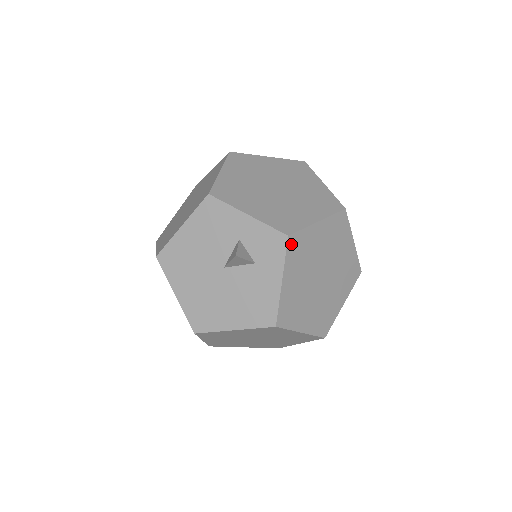
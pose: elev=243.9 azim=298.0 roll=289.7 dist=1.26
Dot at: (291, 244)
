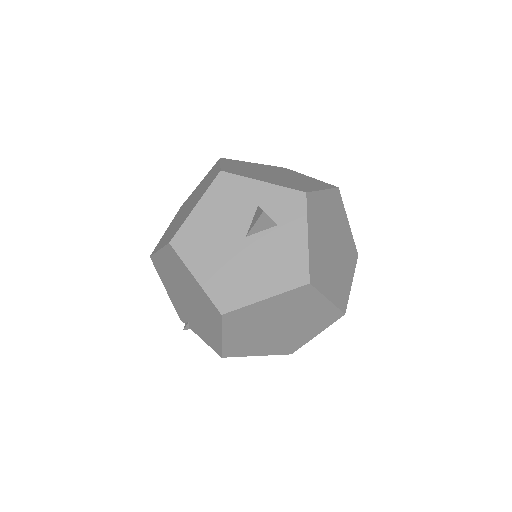
Dot at: (309, 202)
